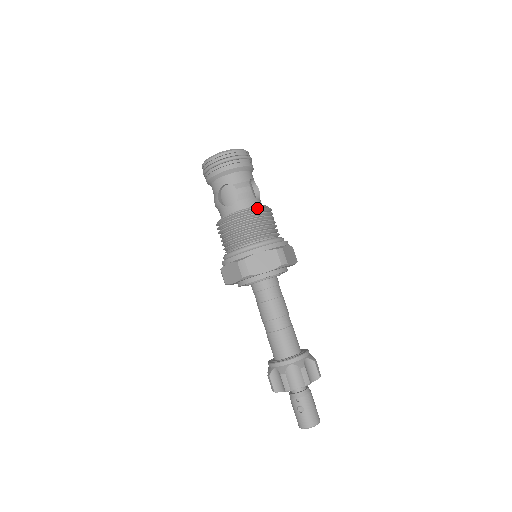
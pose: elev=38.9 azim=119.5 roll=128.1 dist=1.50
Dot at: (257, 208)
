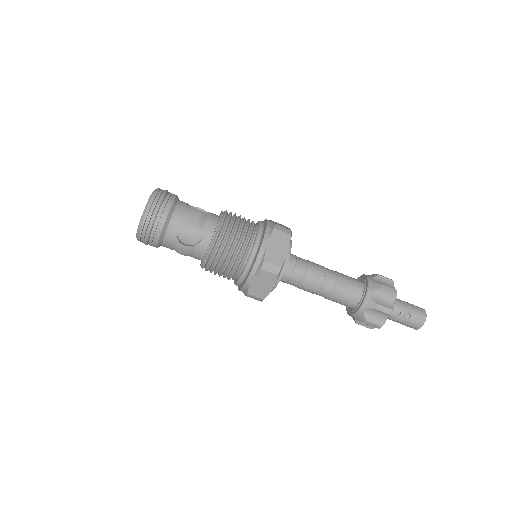
Dot at: (223, 217)
